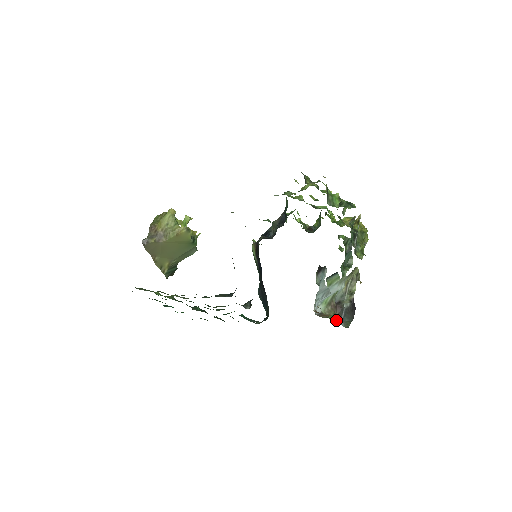
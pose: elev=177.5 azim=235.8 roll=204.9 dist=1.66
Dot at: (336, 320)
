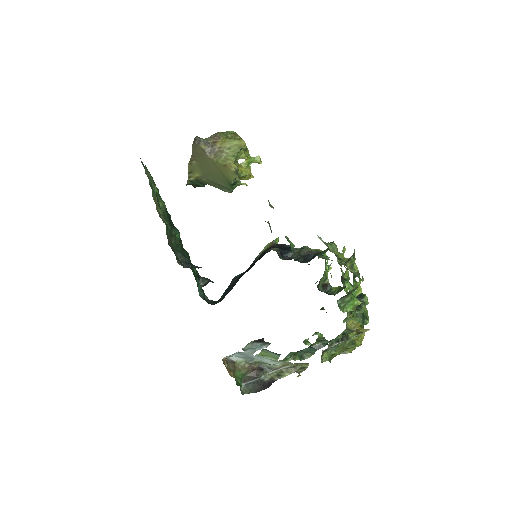
Dot at: (239, 380)
